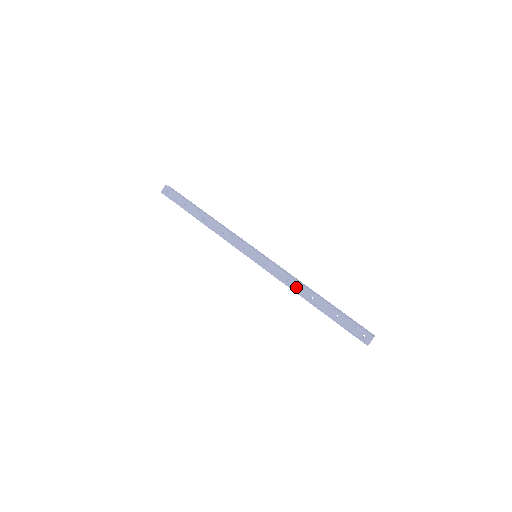
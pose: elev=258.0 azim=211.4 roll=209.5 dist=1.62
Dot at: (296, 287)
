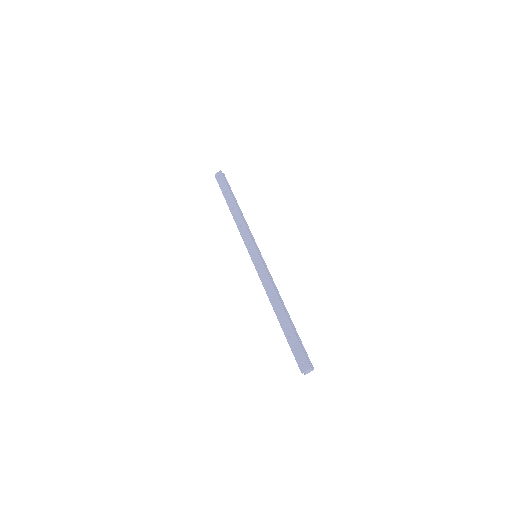
Dot at: (272, 295)
